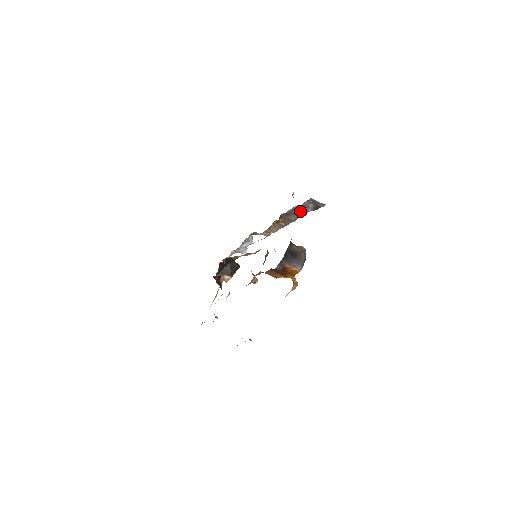
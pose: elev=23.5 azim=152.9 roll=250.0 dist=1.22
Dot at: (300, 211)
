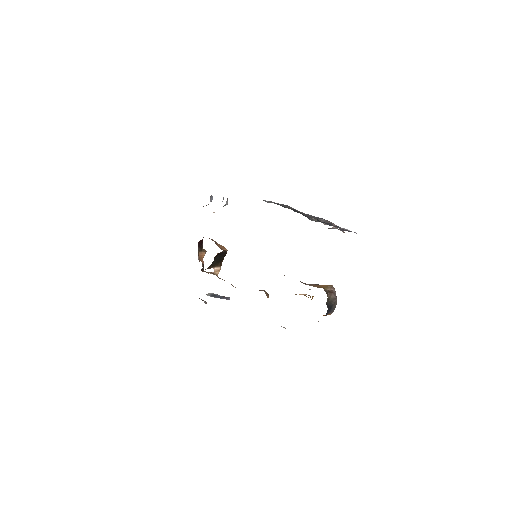
Dot at: (316, 221)
